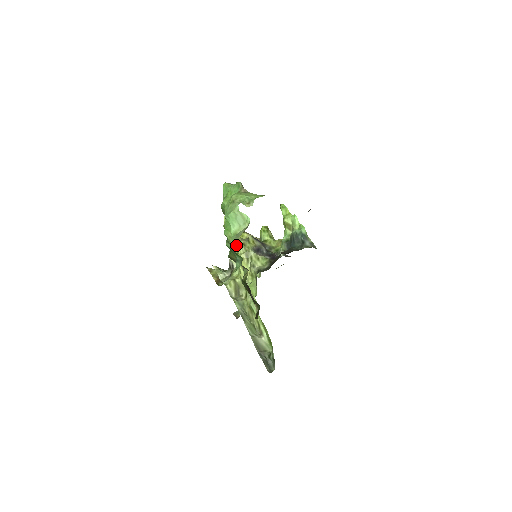
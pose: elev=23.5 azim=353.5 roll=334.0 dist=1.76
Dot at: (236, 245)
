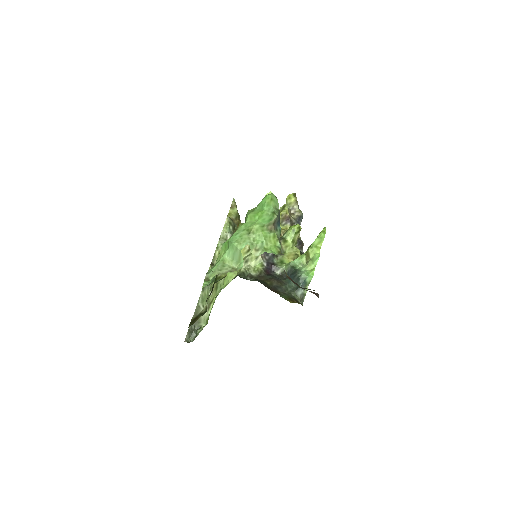
Dot at: (210, 277)
